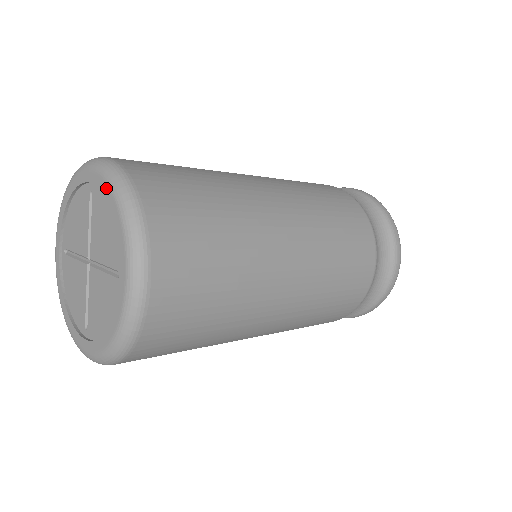
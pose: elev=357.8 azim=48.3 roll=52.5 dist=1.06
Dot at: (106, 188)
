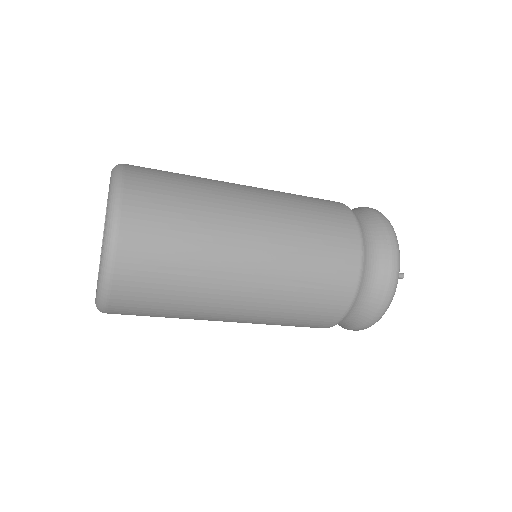
Dot at: occluded
